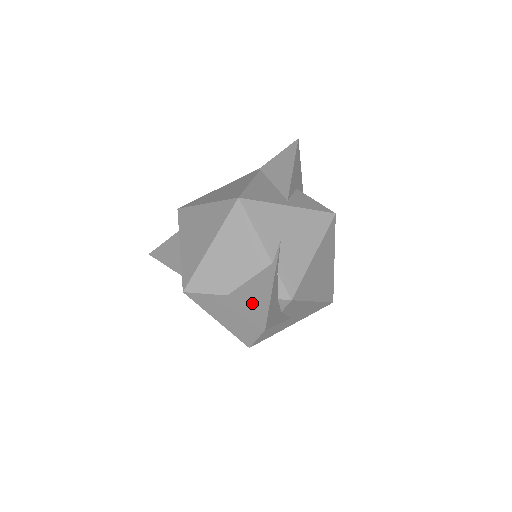
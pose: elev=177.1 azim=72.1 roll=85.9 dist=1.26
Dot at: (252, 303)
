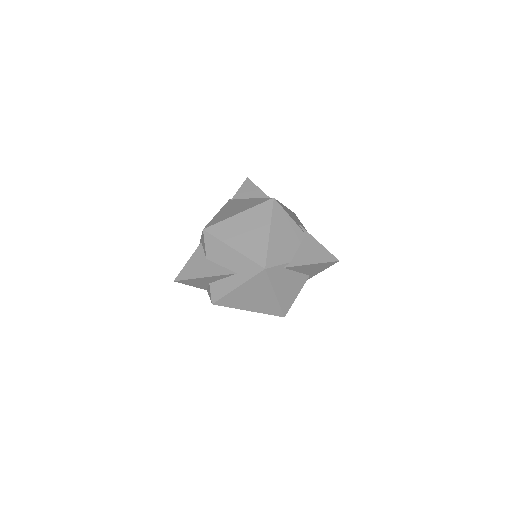
Dot at: (315, 256)
